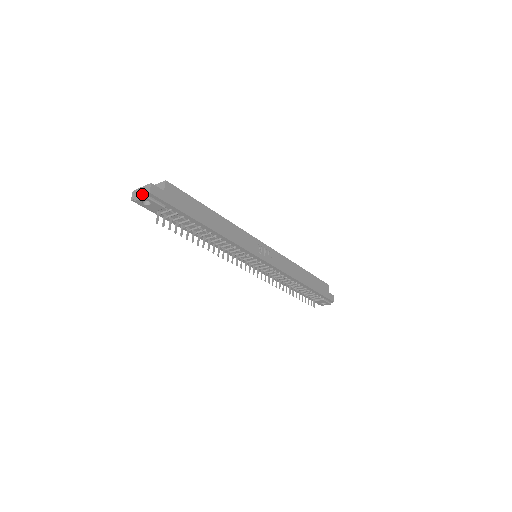
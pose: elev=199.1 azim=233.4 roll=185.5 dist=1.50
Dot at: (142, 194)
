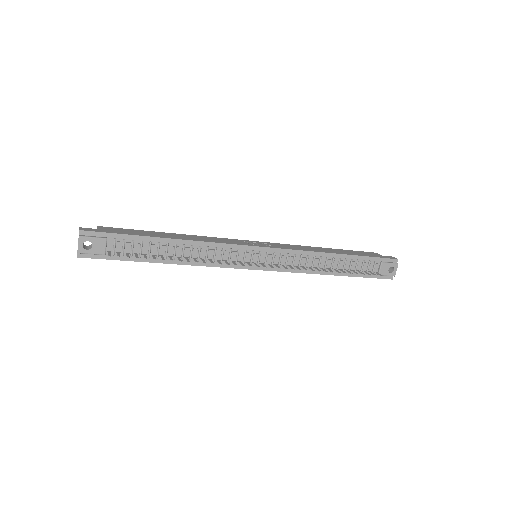
Dot at: (78, 240)
